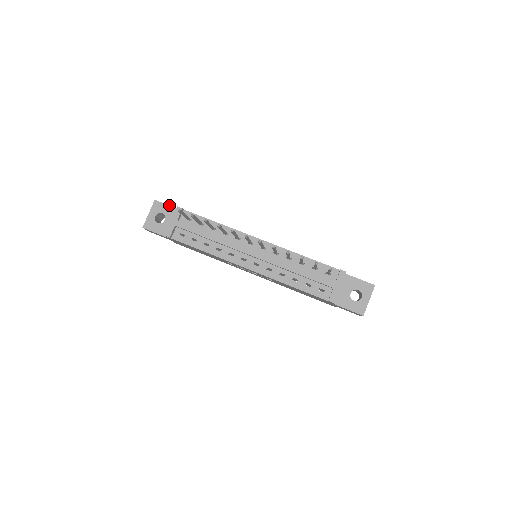
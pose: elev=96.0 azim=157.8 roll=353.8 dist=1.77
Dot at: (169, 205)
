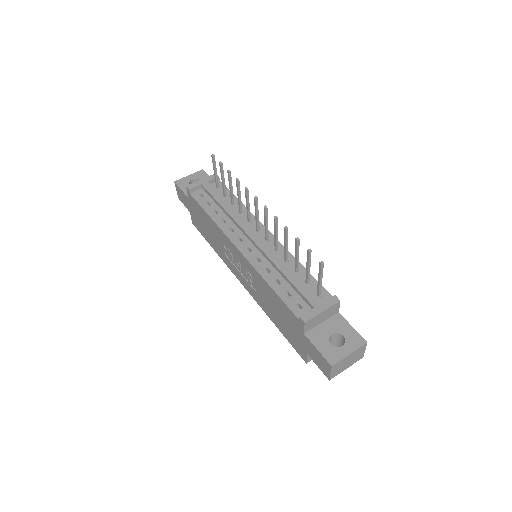
Dot at: occluded
